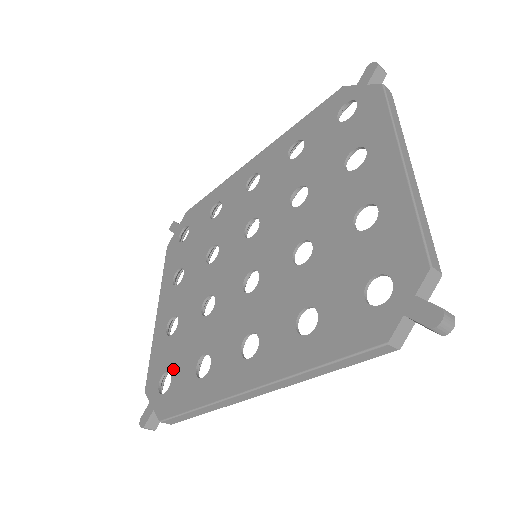
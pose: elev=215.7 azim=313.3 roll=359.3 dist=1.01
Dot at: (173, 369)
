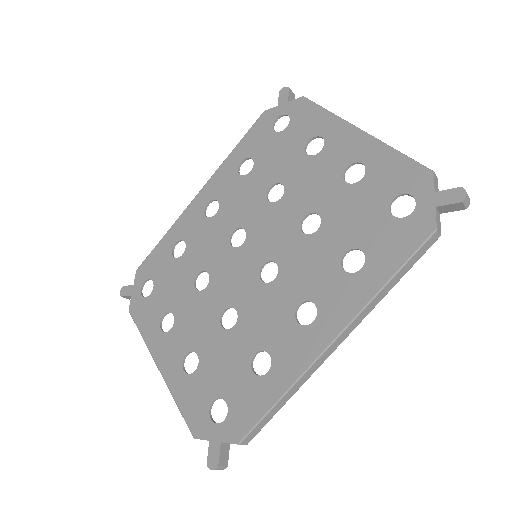
Dot at: (222, 392)
